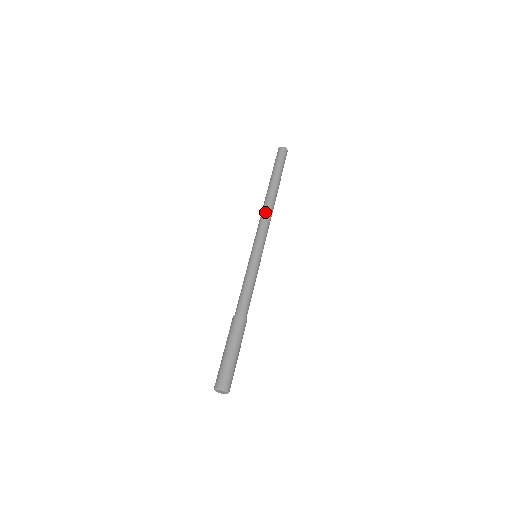
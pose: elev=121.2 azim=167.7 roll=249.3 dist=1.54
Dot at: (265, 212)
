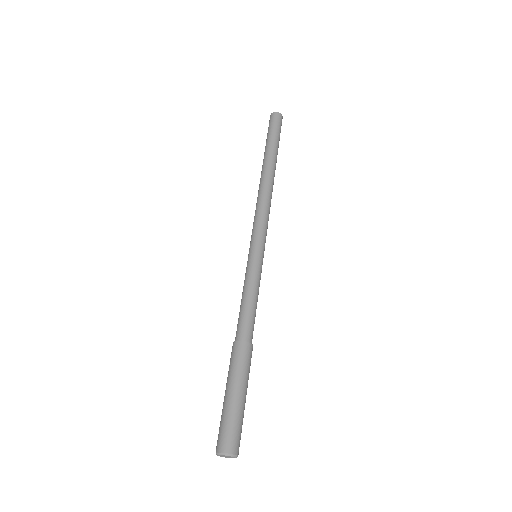
Dot at: (259, 197)
